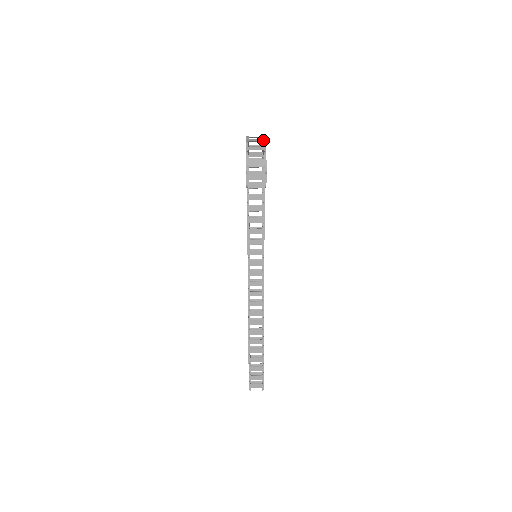
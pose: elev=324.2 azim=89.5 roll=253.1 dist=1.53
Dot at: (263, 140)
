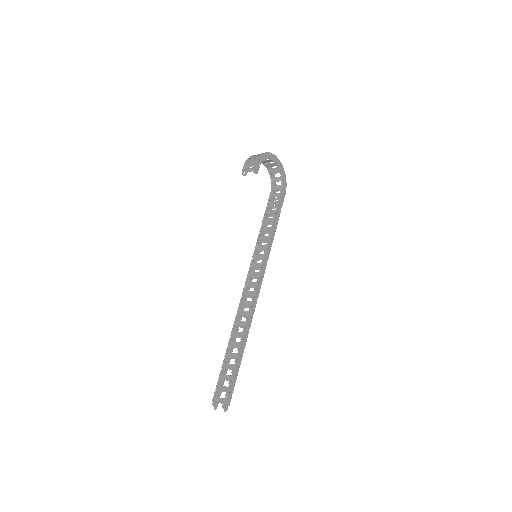
Dot at: (269, 153)
